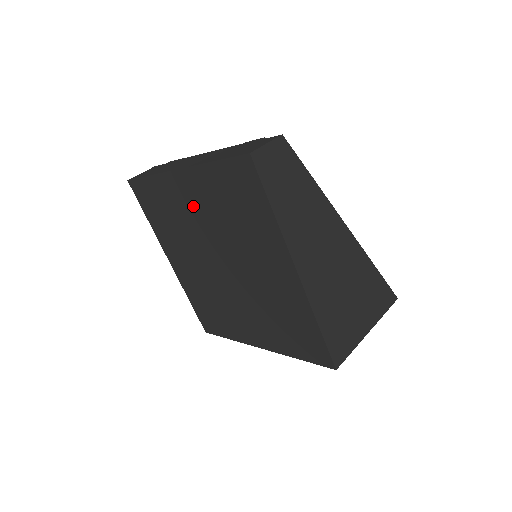
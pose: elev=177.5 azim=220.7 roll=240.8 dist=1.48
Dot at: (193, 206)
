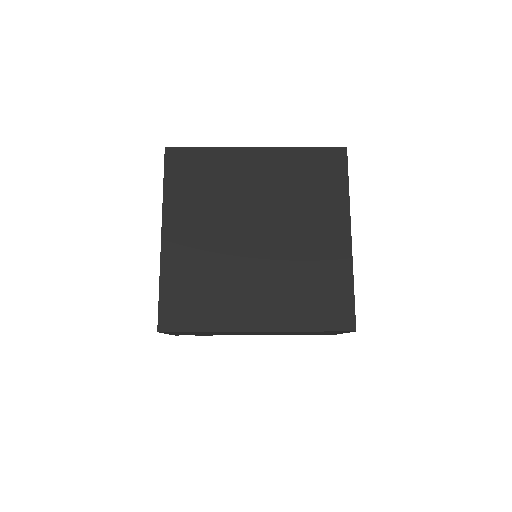
Dot at: (256, 178)
